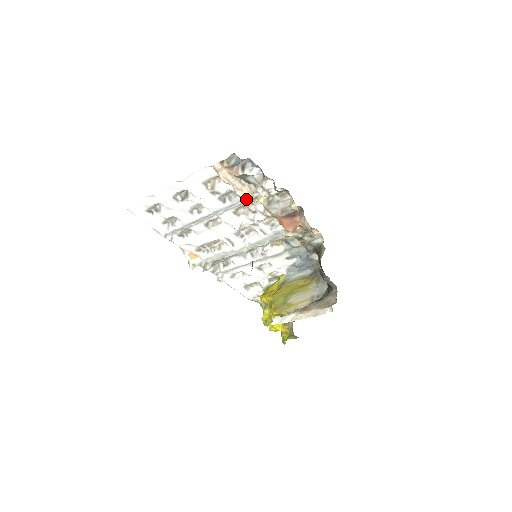
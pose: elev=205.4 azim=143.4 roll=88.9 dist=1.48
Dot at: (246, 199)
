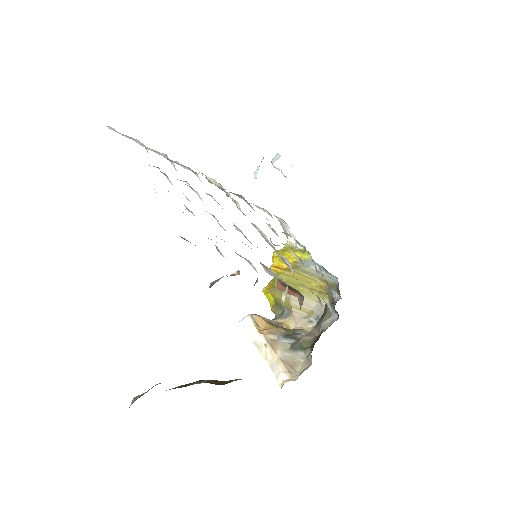
Dot at: occluded
